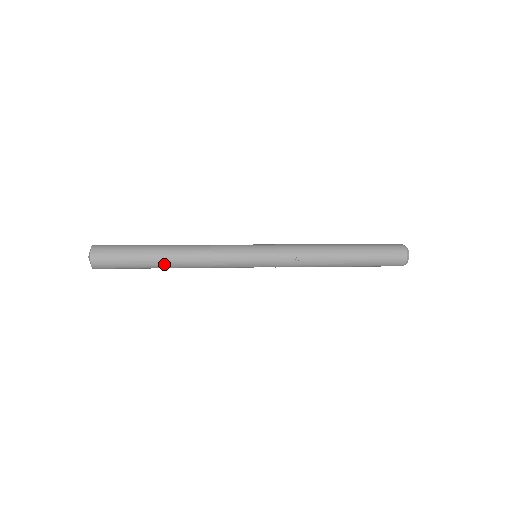
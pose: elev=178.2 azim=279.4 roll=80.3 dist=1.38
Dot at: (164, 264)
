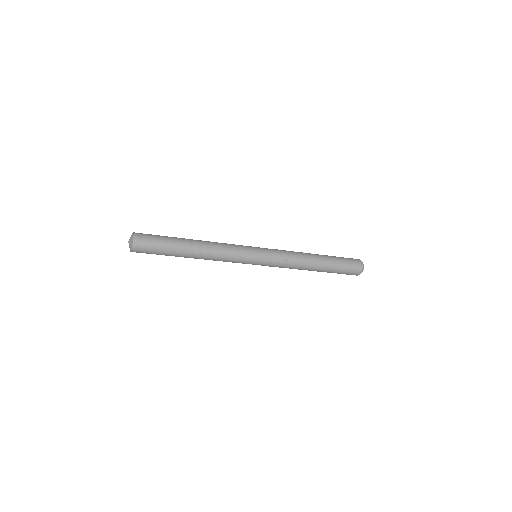
Dot at: (188, 255)
